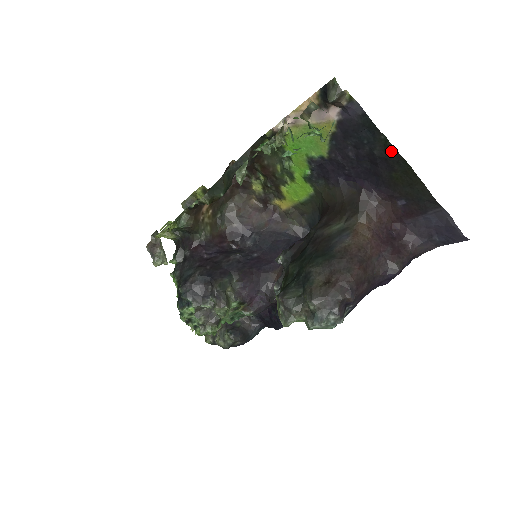
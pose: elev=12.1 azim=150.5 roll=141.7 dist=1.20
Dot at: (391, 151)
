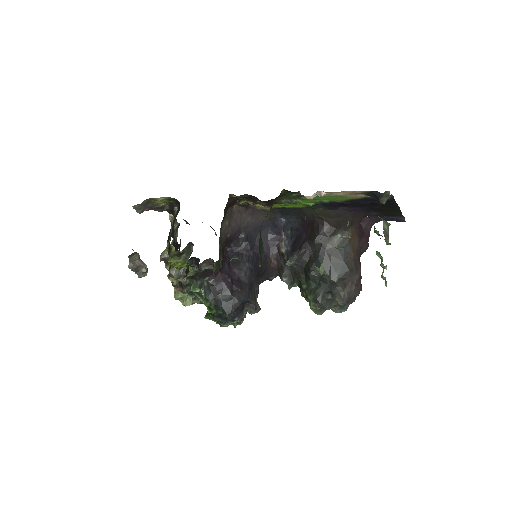
Dot at: (394, 205)
